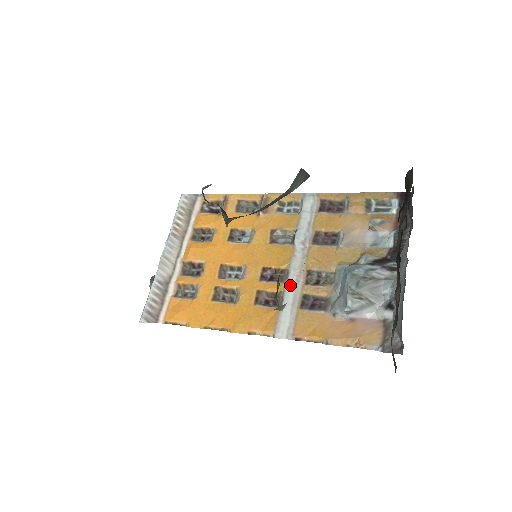
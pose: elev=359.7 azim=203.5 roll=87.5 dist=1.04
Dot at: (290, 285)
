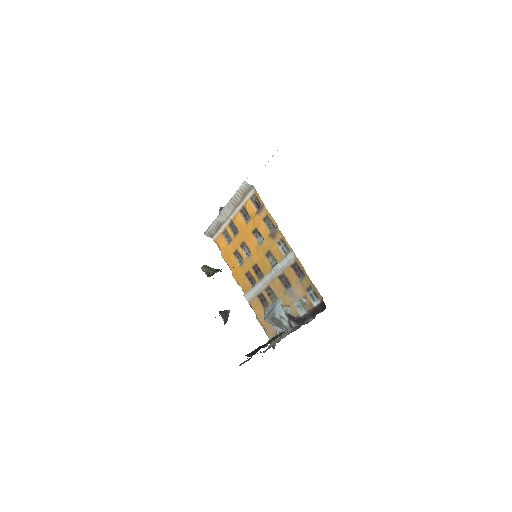
Dot at: (260, 284)
